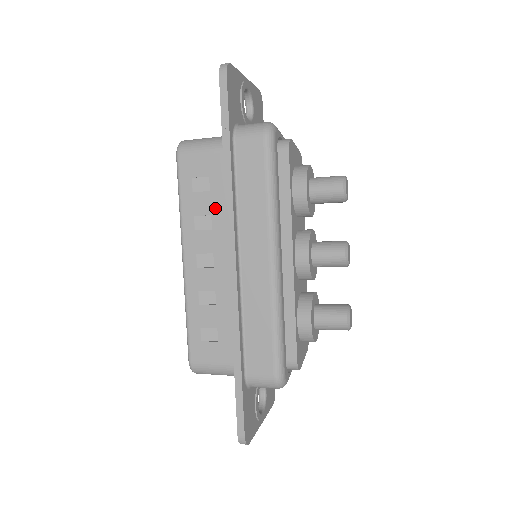
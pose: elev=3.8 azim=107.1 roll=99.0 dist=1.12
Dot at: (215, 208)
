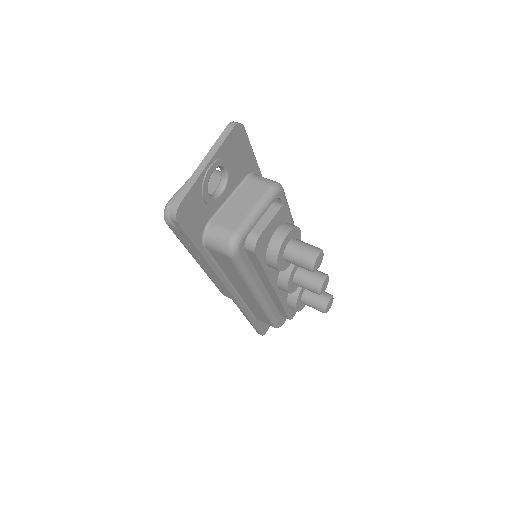
Dot at: occluded
